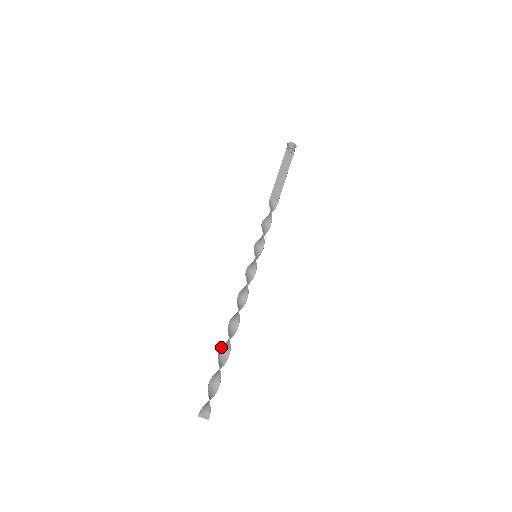
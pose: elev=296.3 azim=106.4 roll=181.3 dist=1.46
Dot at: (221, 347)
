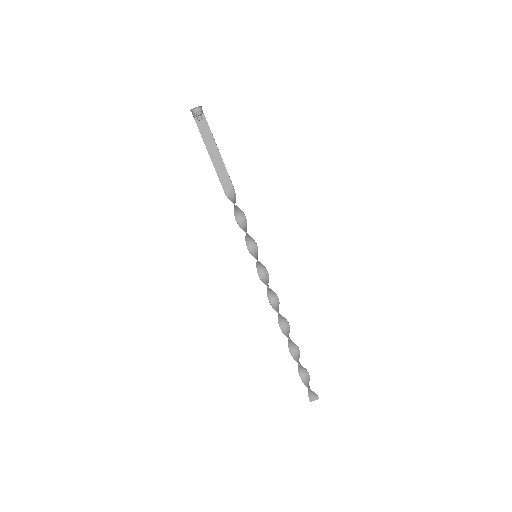
Dot at: (288, 347)
